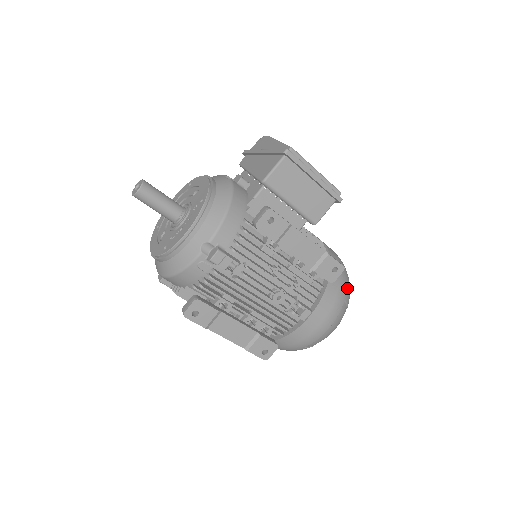
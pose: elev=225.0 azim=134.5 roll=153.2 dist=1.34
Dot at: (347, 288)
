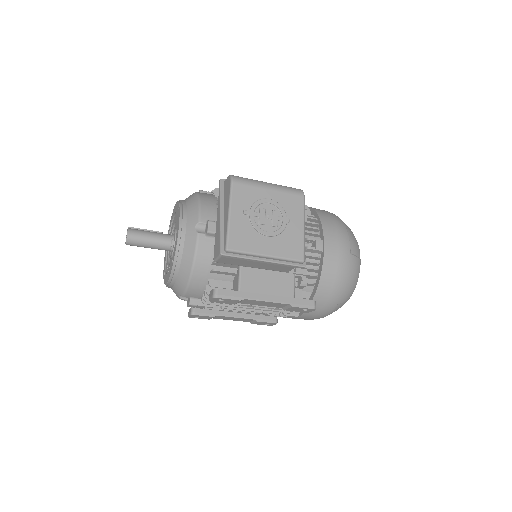
Dot at: (342, 294)
